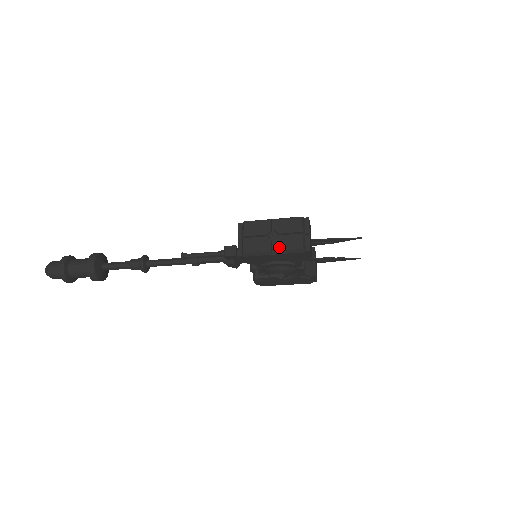
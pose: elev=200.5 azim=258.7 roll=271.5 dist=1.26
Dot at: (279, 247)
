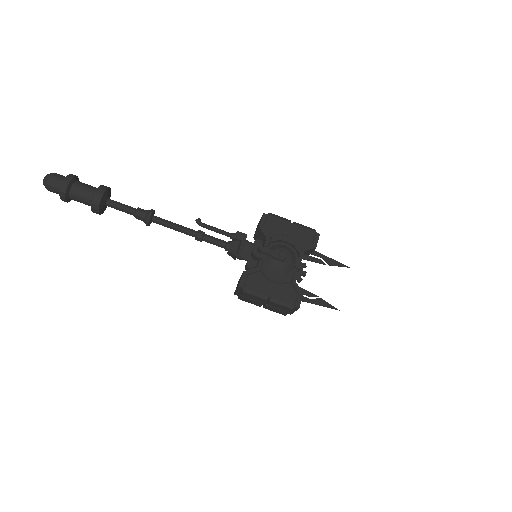
Dot at: (297, 224)
